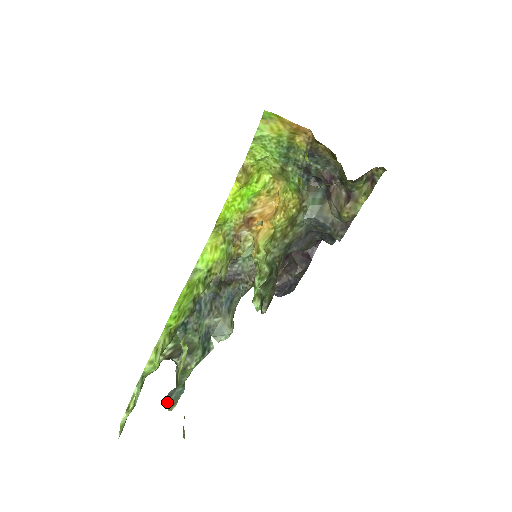
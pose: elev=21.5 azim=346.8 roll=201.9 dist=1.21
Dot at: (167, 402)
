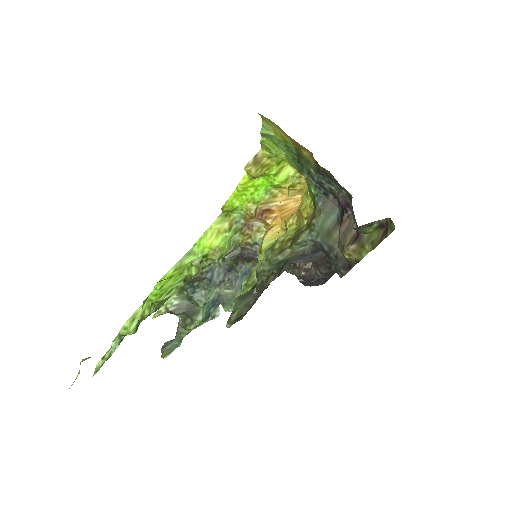
Dot at: (161, 350)
